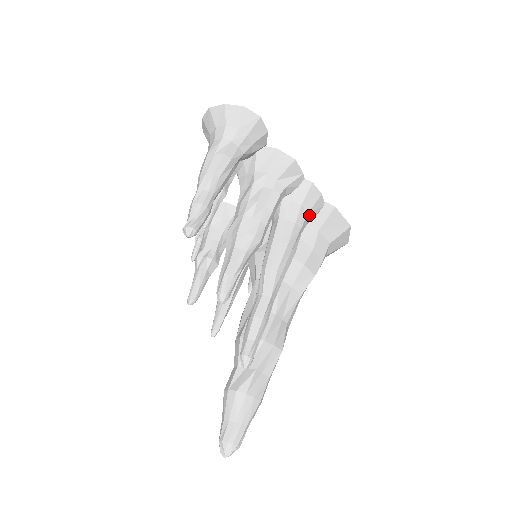
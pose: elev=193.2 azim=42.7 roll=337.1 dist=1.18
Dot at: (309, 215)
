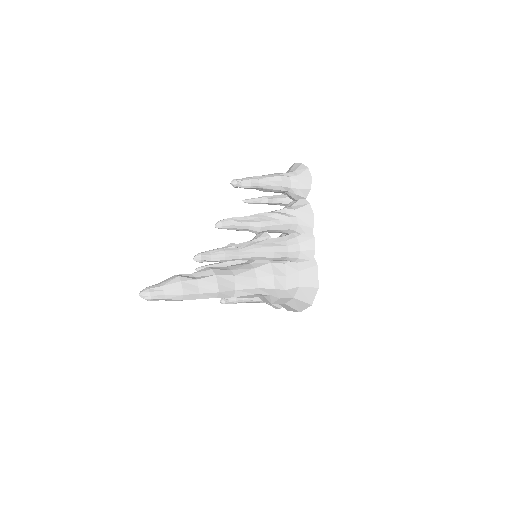
Dot at: (300, 254)
